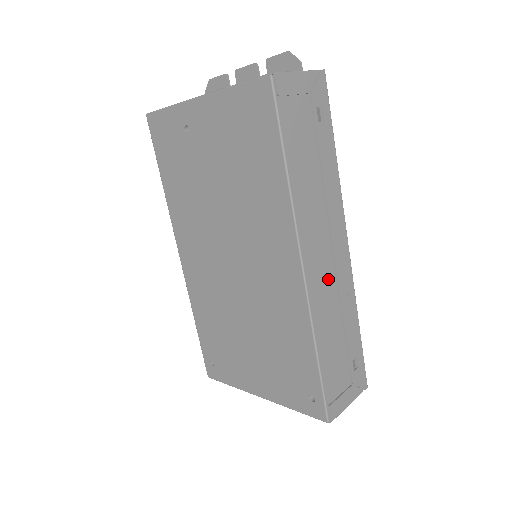
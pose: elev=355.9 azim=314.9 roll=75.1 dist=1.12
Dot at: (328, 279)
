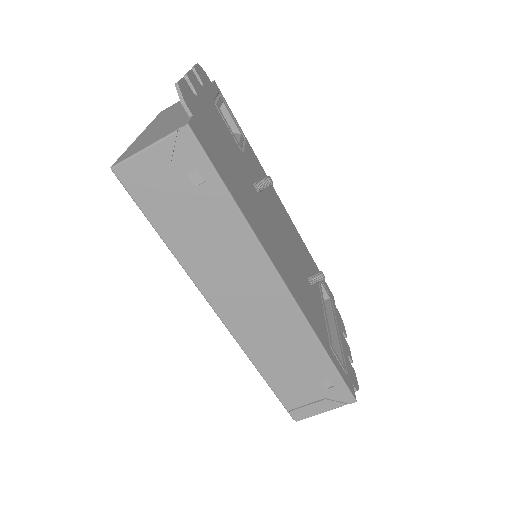
Dot at: (262, 321)
